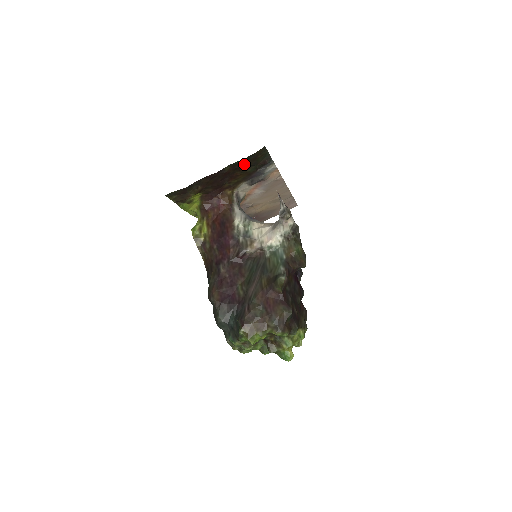
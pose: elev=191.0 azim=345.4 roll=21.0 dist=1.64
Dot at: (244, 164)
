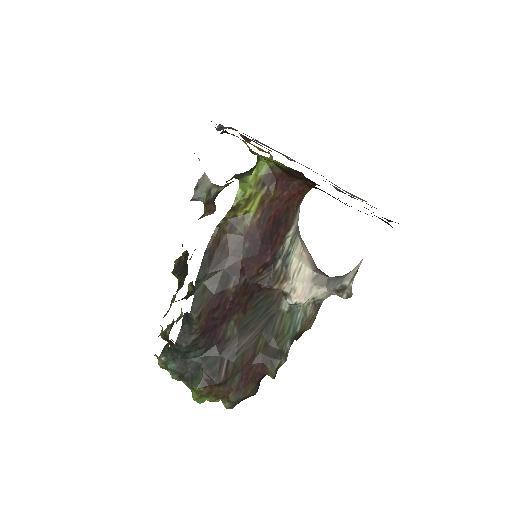
Dot at: occluded
